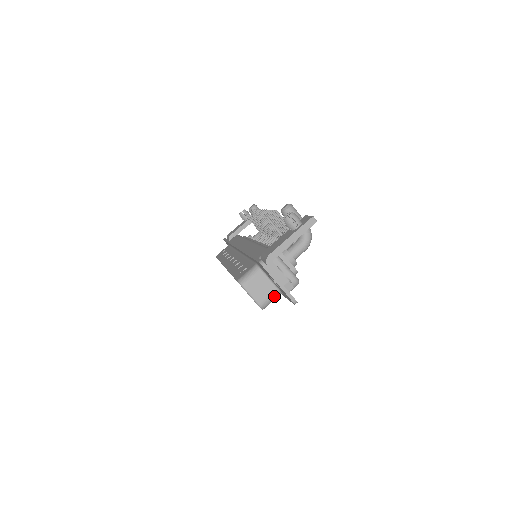
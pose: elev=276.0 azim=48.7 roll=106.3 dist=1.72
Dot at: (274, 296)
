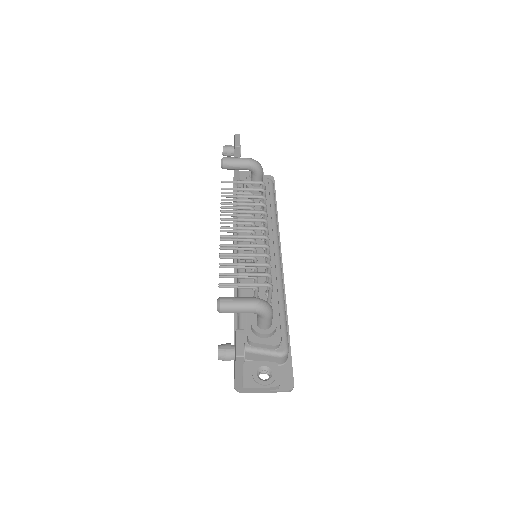
Dot at: occluded
